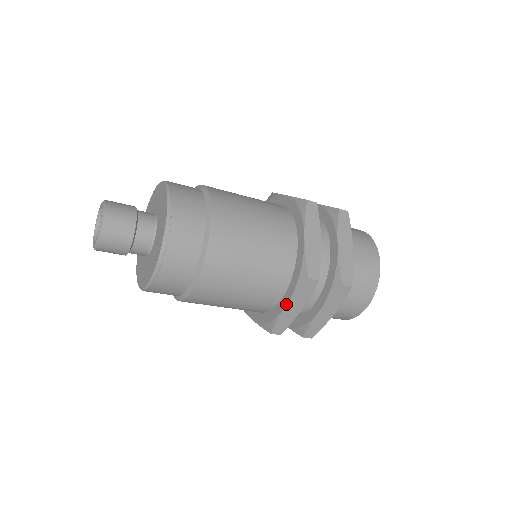
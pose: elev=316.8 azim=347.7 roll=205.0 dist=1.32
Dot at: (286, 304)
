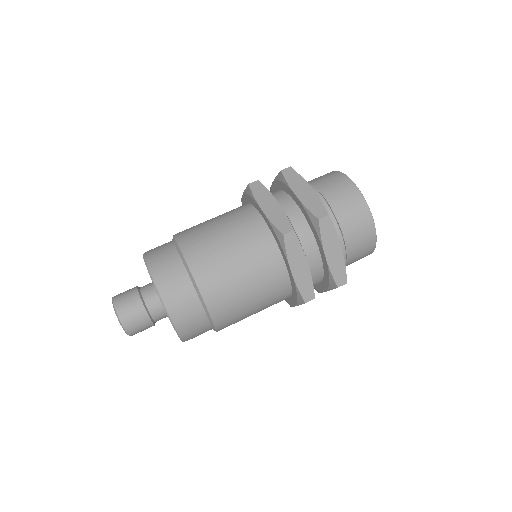
Dot at: (294, 306)
